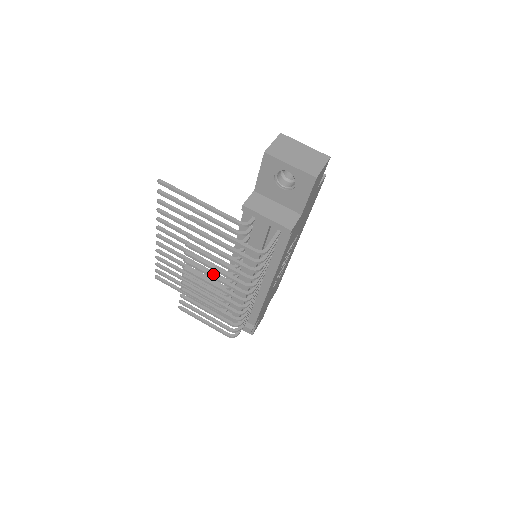
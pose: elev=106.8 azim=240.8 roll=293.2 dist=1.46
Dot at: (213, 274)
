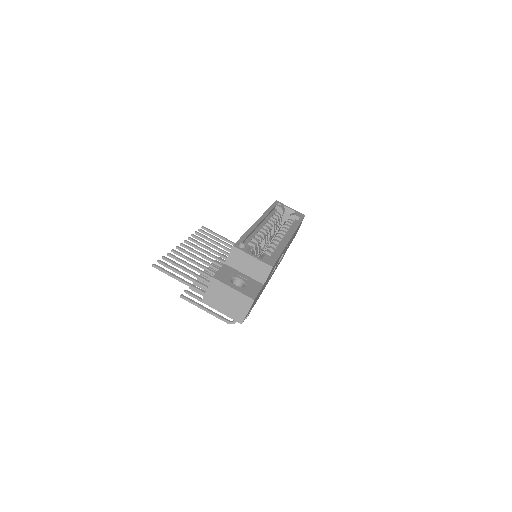
Dot at: occluded
